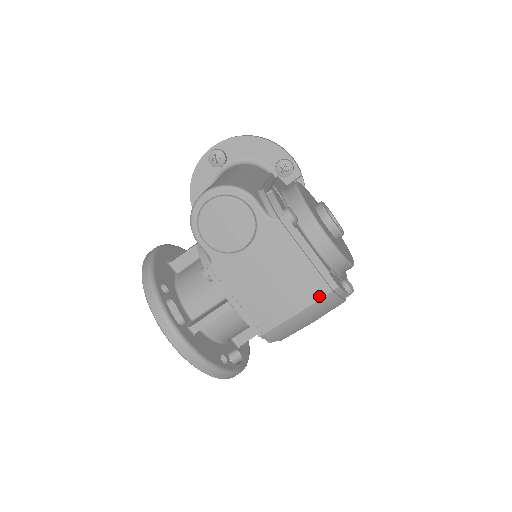
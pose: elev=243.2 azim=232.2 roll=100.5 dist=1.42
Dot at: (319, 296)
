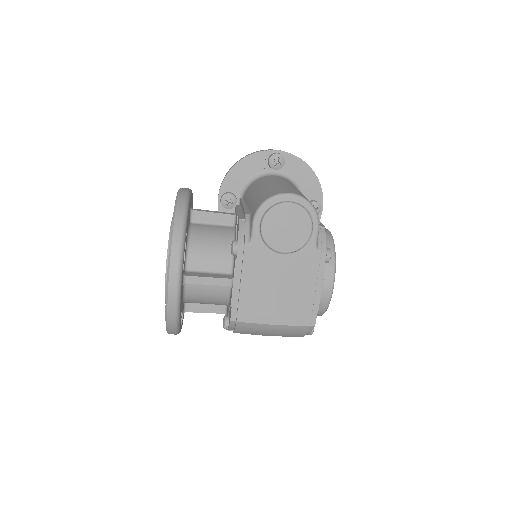
Dot at: (299, 323)
